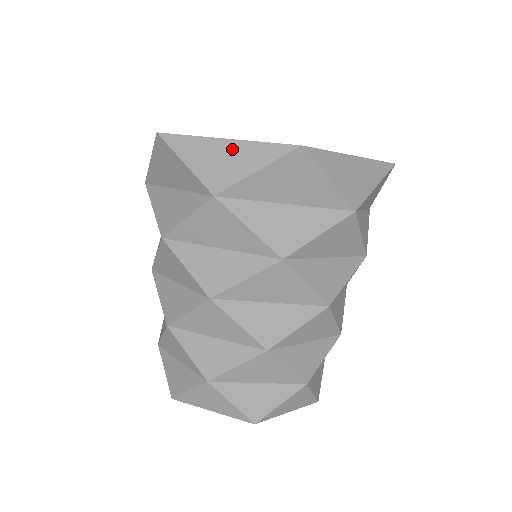
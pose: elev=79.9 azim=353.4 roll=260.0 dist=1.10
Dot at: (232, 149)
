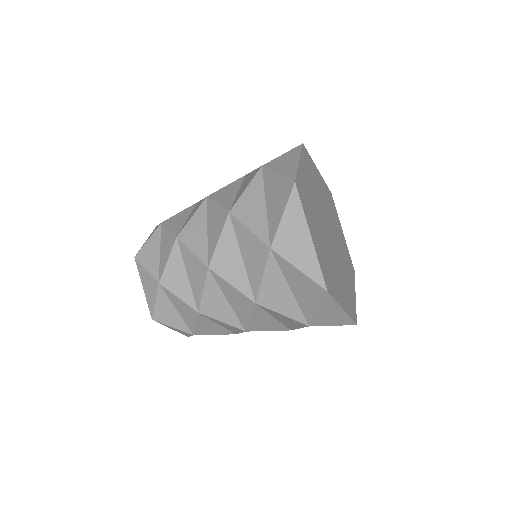
Dot at: (340, 315)
